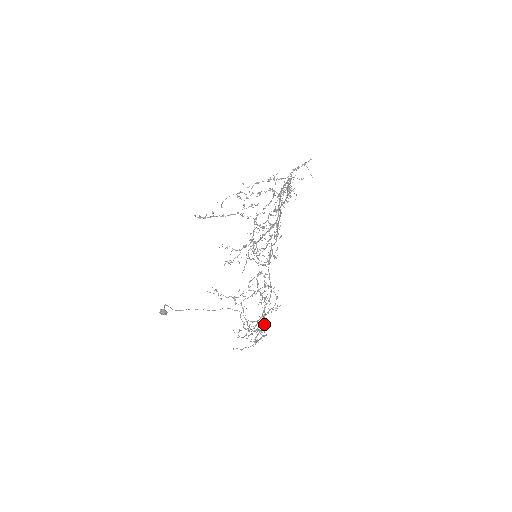
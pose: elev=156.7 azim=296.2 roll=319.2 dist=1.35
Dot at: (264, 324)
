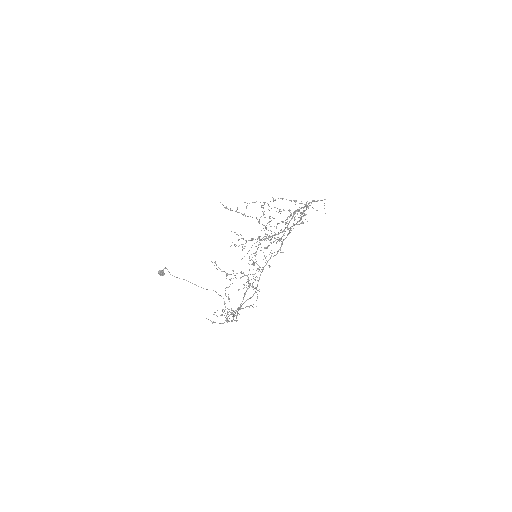
Dot at: (240, 306)
